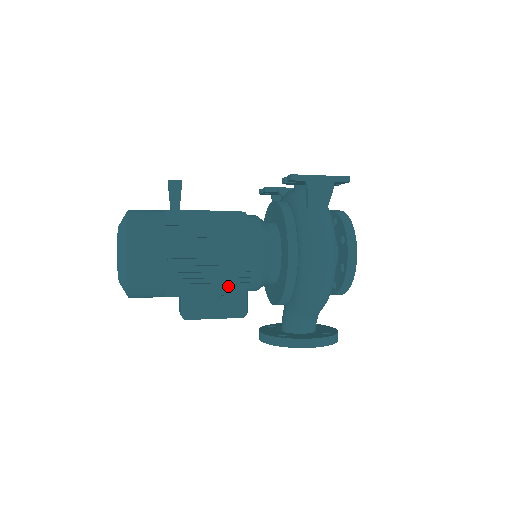
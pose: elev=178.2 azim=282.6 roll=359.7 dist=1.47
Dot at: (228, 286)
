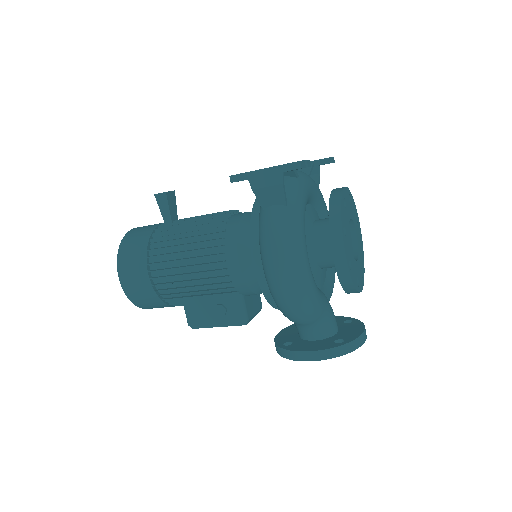
Dot at: (218, 296)
